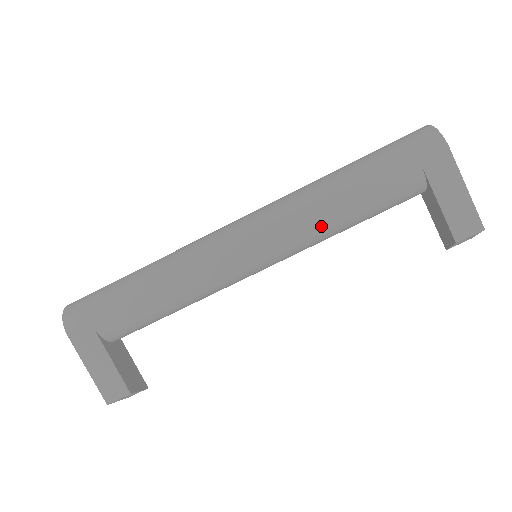
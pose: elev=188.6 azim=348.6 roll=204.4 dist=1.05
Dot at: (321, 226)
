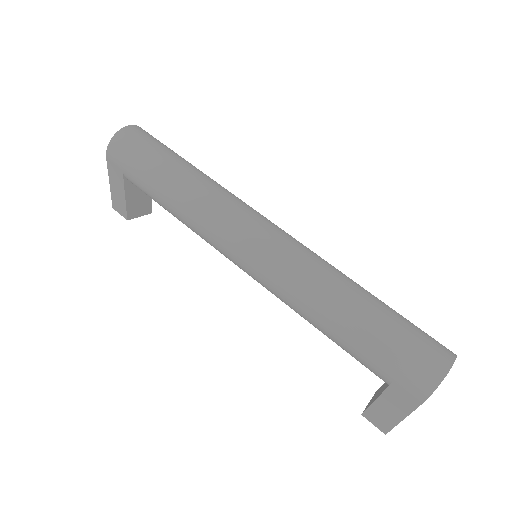
Dot at: (296, 311)
